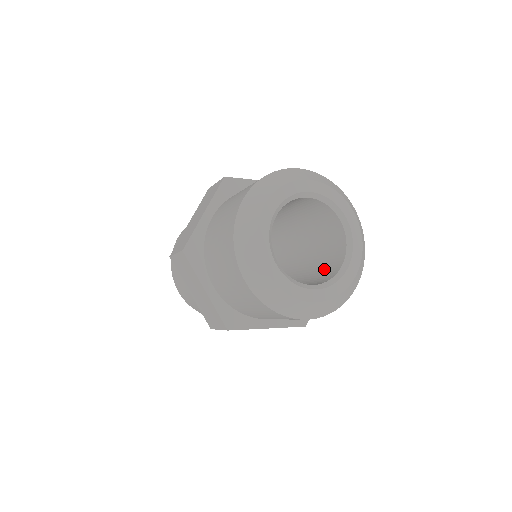
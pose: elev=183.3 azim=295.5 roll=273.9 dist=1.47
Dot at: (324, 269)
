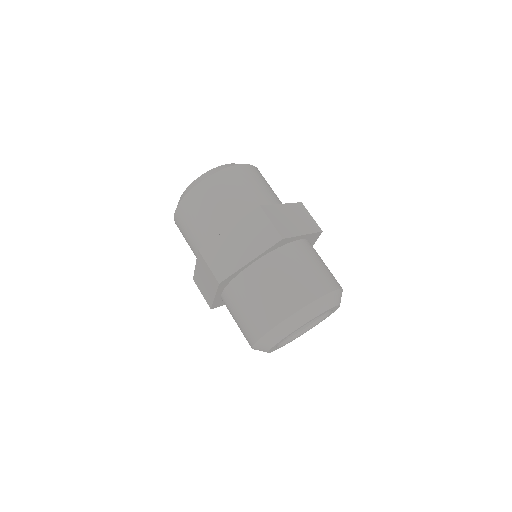
Dot at: occluded
